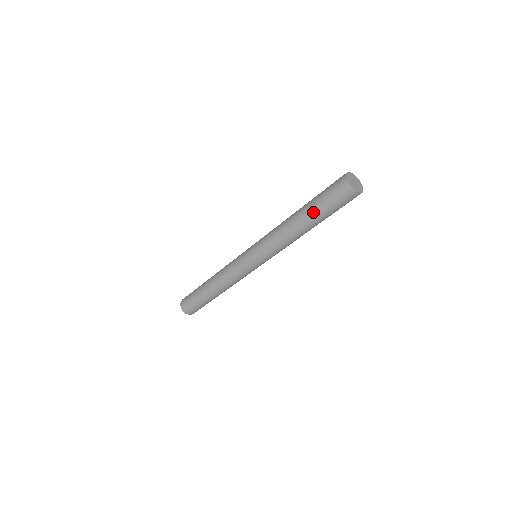
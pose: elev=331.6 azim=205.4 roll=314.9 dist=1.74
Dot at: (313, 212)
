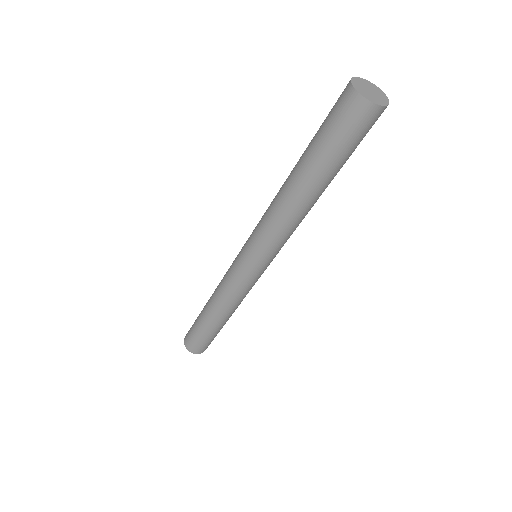
Dot at: (307, 155)
